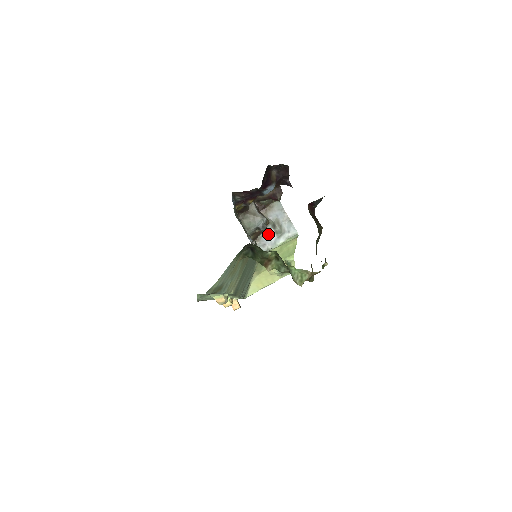
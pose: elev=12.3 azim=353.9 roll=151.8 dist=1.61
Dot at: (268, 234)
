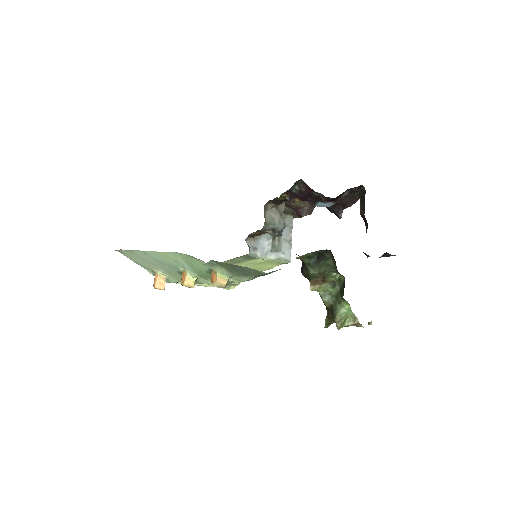
Dot at: (265, 241)
